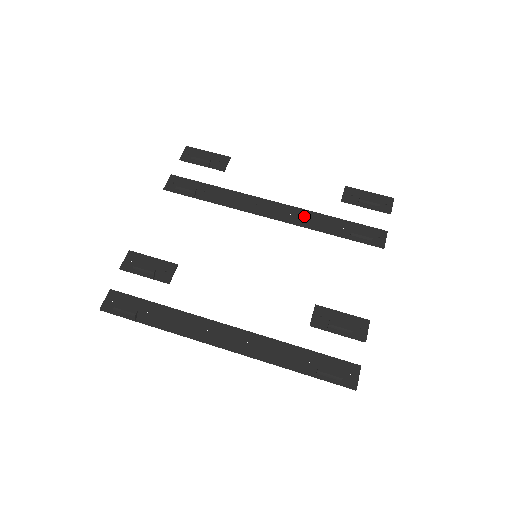
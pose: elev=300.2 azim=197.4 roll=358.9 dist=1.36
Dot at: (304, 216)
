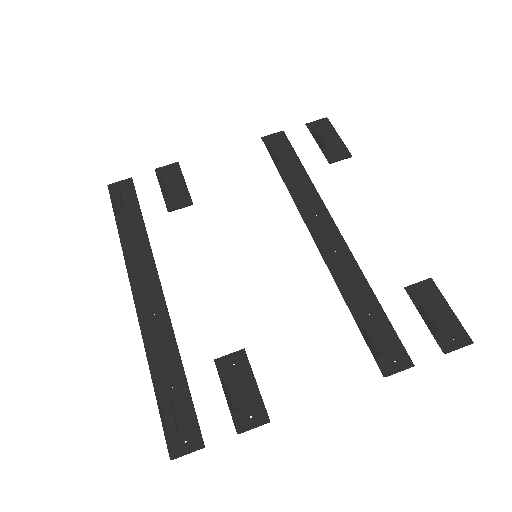
Dot at: (346, 265)
